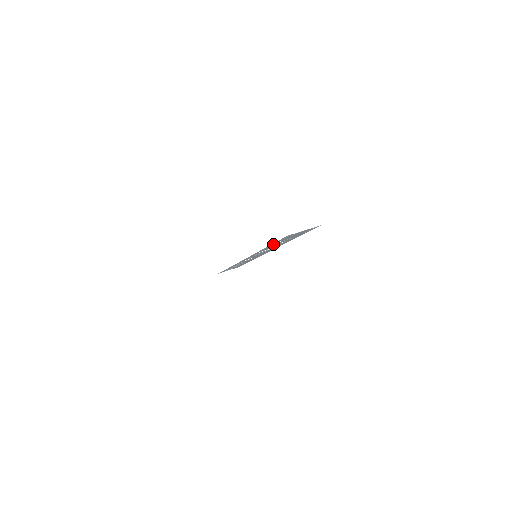
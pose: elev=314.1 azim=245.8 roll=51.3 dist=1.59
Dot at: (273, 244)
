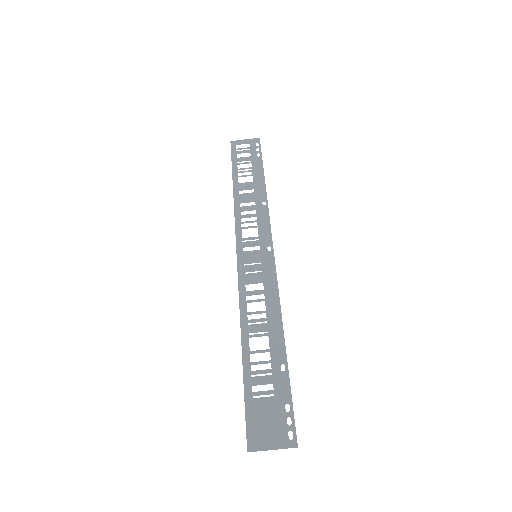
Dot at: (248, 377)
